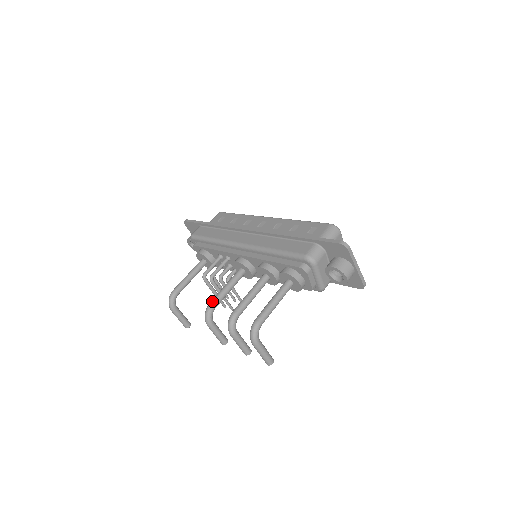
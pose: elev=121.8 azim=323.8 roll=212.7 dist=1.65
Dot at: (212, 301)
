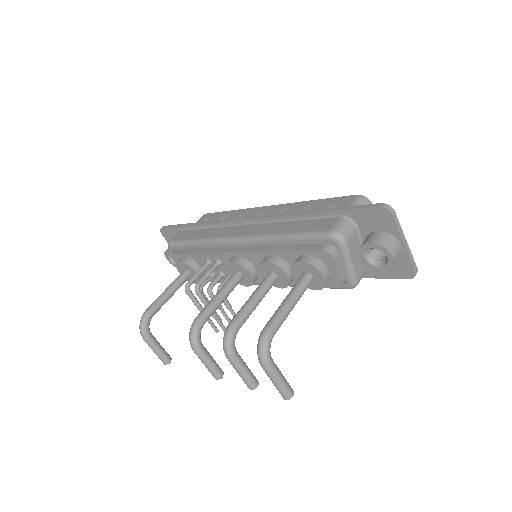
Dot at: (199, 315)
